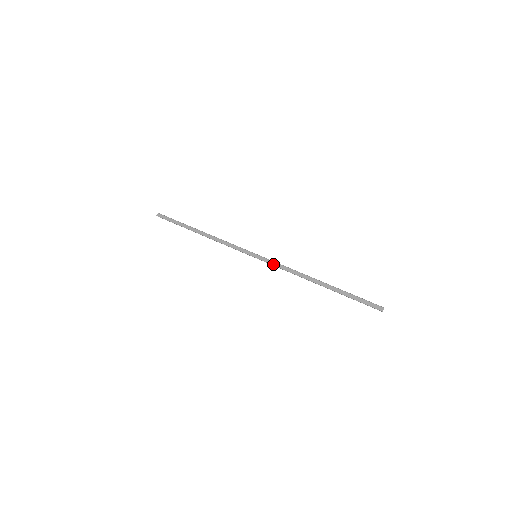
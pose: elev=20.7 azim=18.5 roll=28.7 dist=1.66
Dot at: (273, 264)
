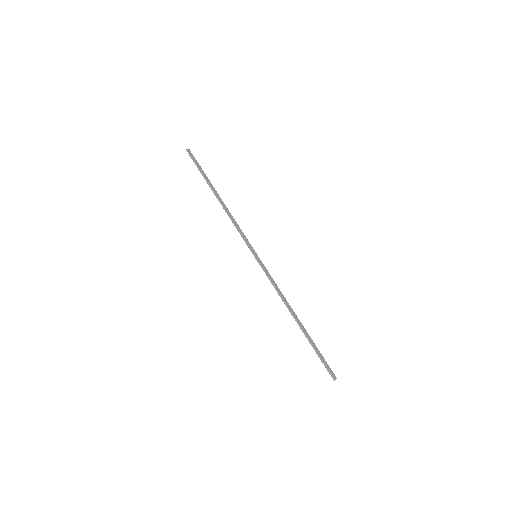
Dot at: (268, 274)
